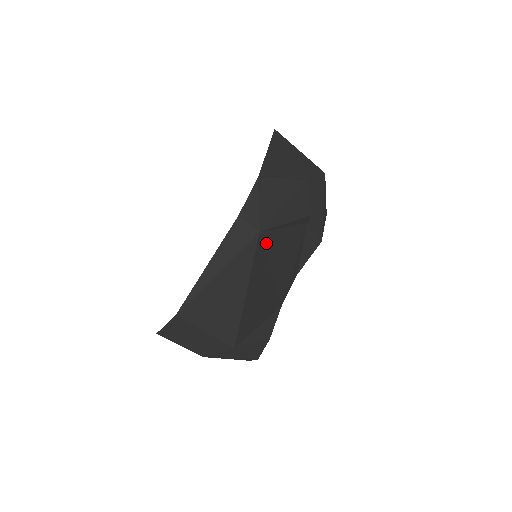
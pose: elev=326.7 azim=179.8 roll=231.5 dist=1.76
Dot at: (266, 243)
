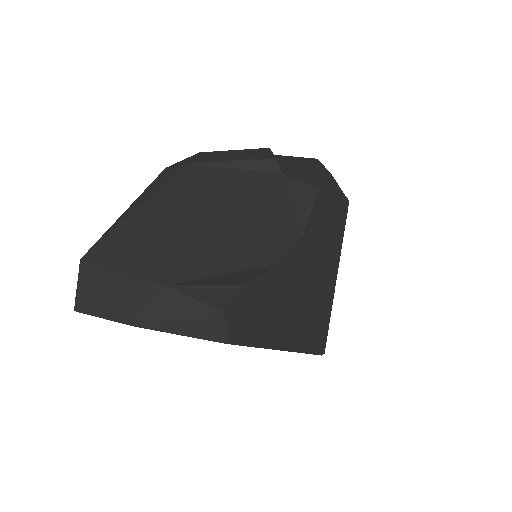
Dot at: (204, 178)
